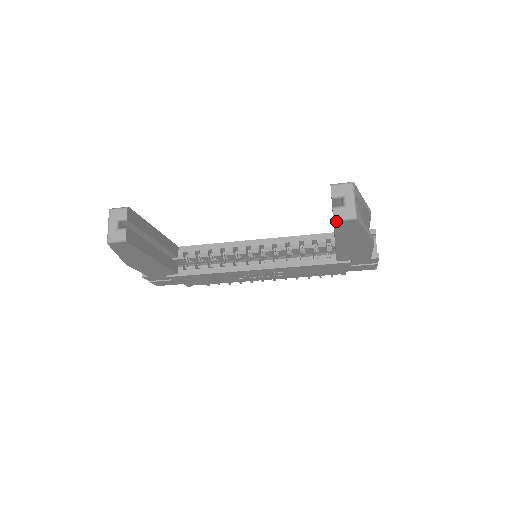
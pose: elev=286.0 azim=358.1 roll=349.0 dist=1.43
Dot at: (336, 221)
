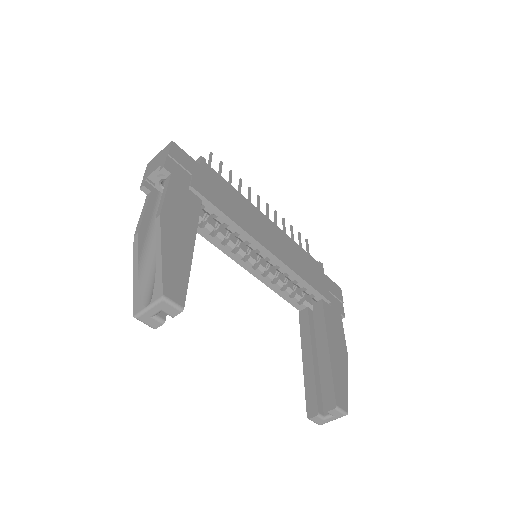
Dot at: (309, 418)
